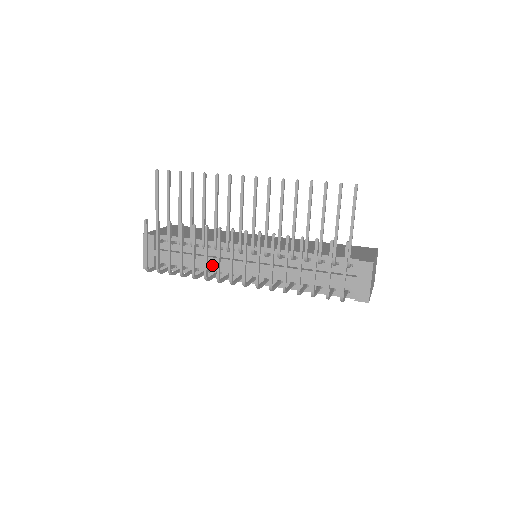
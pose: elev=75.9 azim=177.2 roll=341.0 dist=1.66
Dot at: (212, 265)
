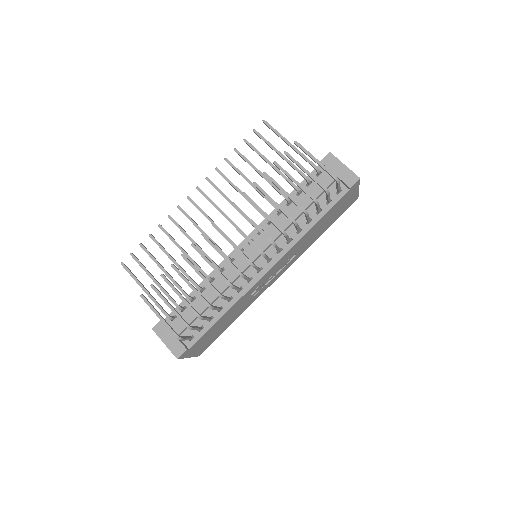
Dot at: (229, 290)
